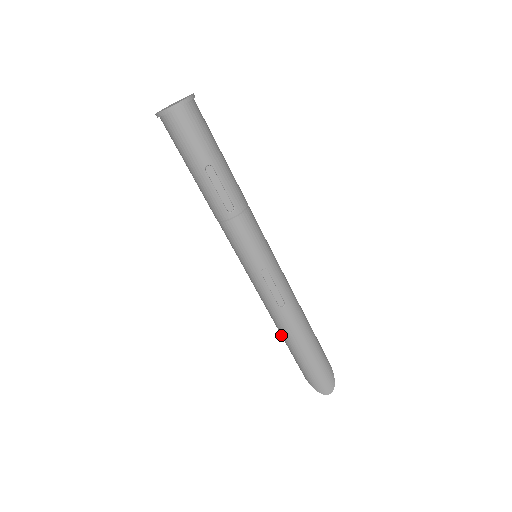
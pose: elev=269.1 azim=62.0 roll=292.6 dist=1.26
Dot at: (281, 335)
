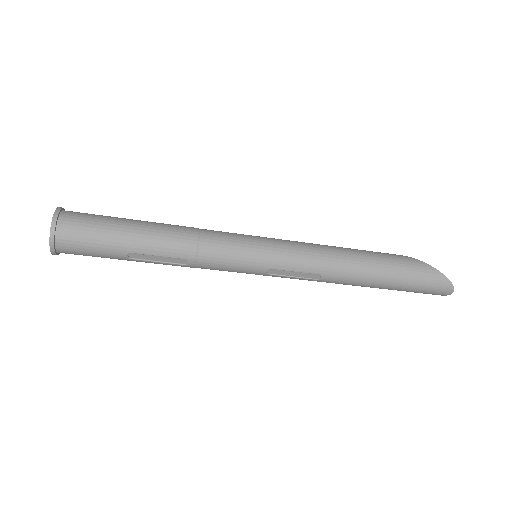
Dot at: occluded
